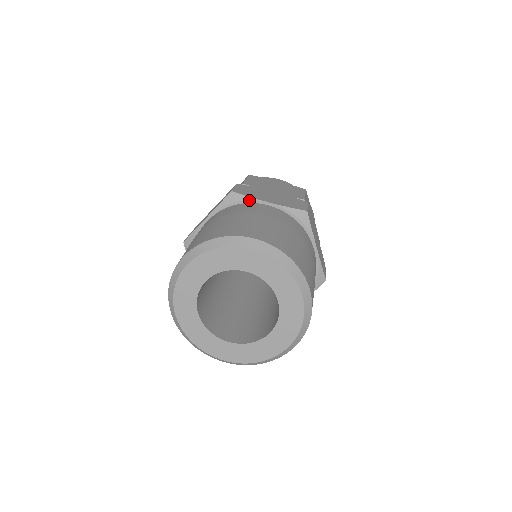
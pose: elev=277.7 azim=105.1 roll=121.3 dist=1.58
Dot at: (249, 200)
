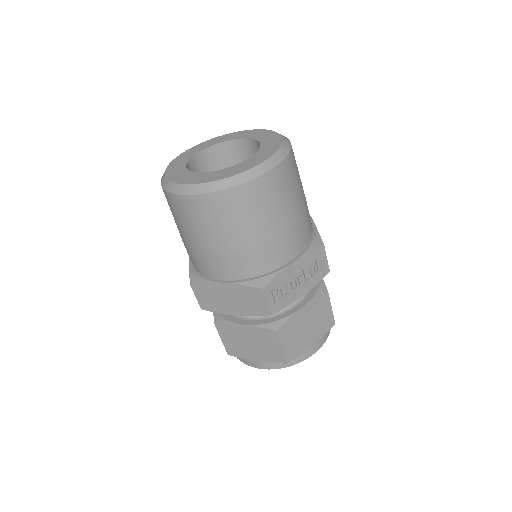
Dot at: occluded
